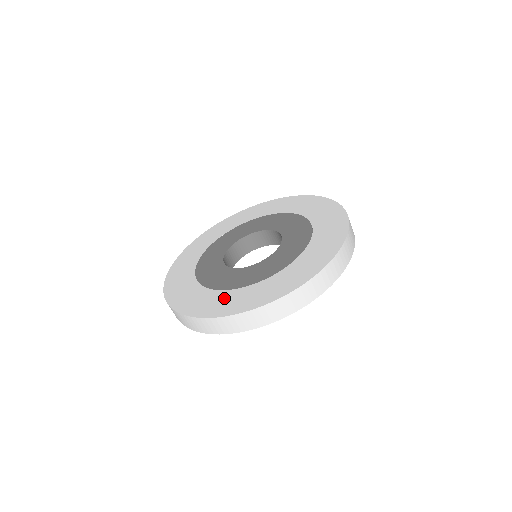
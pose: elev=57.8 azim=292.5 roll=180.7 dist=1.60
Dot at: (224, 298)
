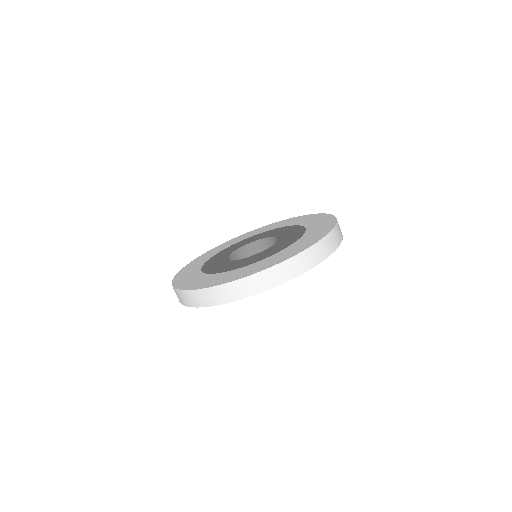
Dot at: (227, 275)
